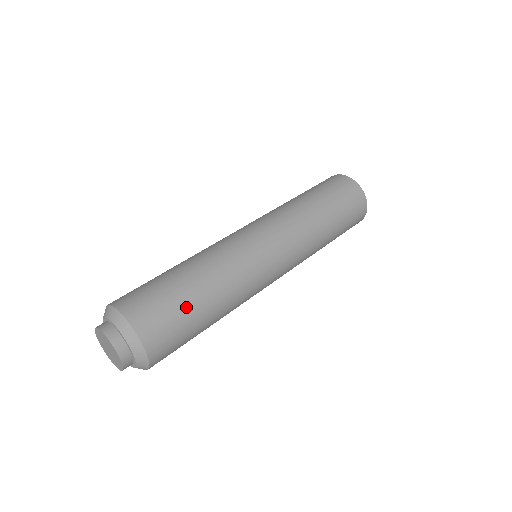
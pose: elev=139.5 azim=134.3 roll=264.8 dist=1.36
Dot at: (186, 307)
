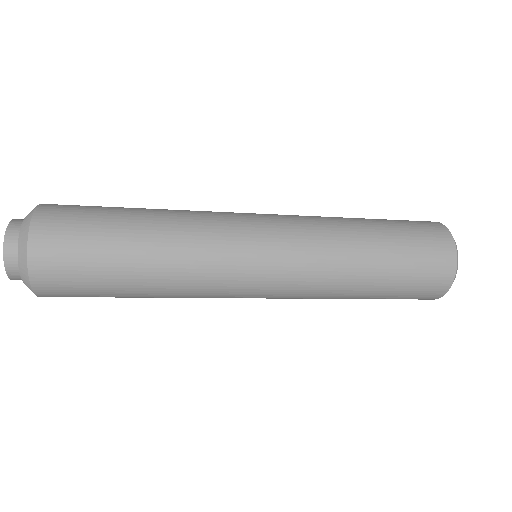
Dot at: occluded
